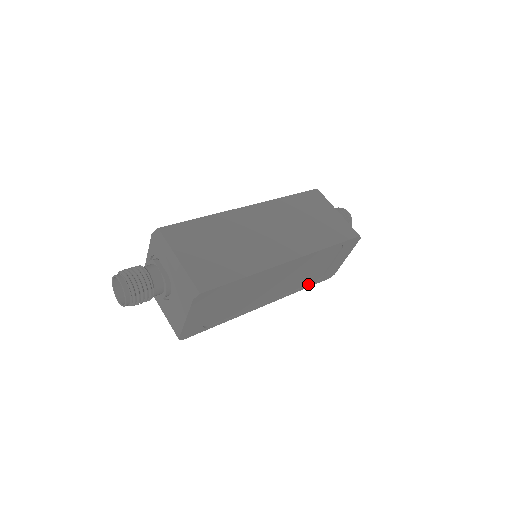
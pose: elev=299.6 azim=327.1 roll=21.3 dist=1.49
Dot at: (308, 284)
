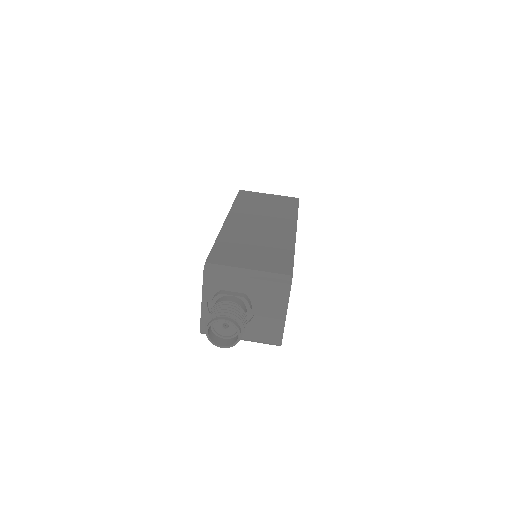
Dot at: occluded
